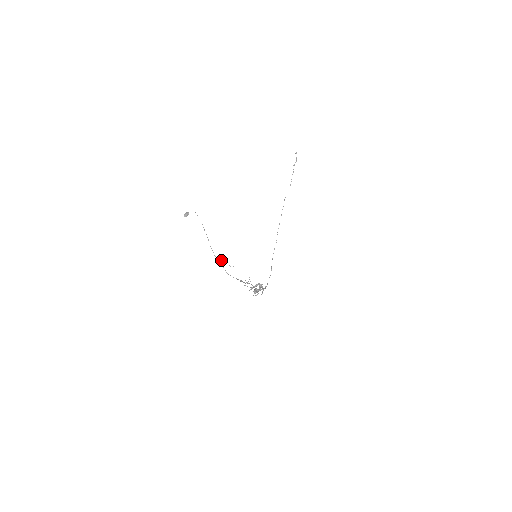
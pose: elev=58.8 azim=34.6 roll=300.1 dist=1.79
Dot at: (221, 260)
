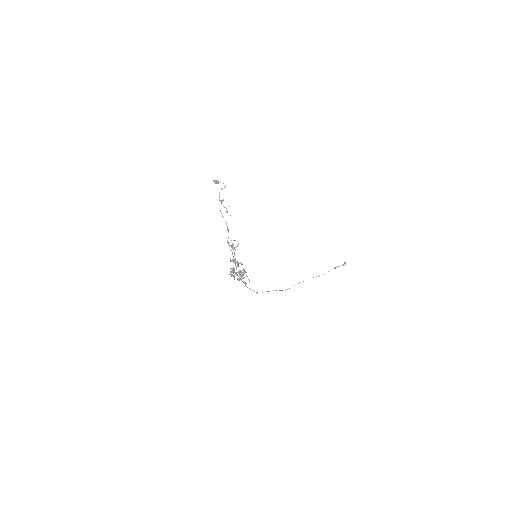
Dot at: occluded
